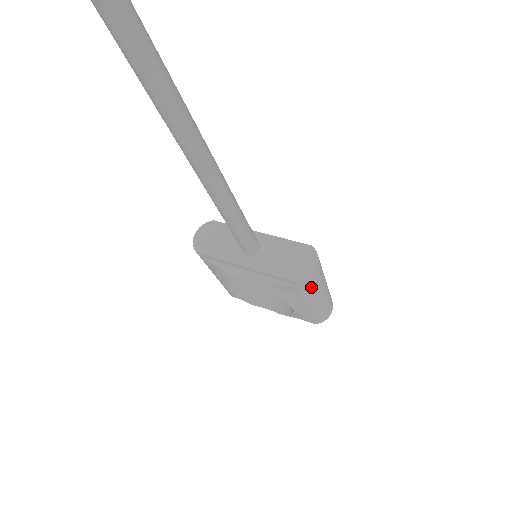
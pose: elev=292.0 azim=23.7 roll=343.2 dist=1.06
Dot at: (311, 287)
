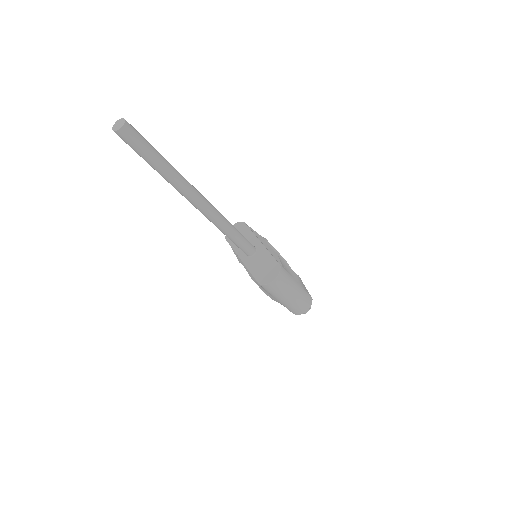
Dot at: (273, 291)
